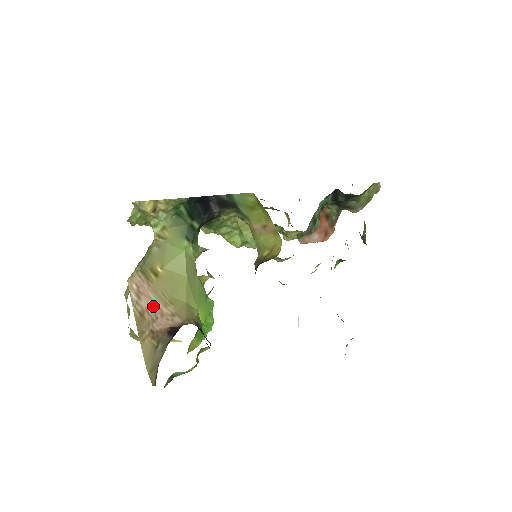
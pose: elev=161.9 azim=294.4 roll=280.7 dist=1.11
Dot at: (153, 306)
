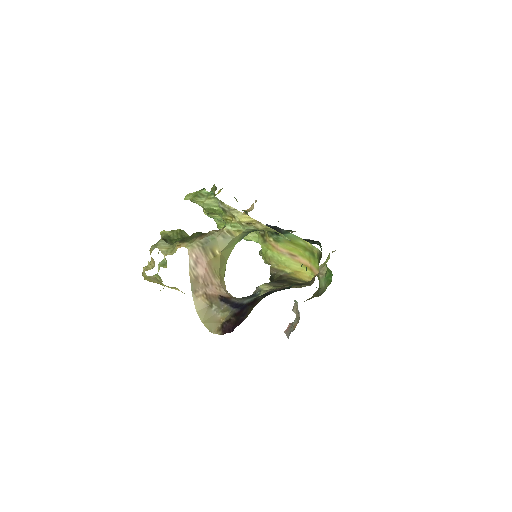
Dot at: (207, 275)
